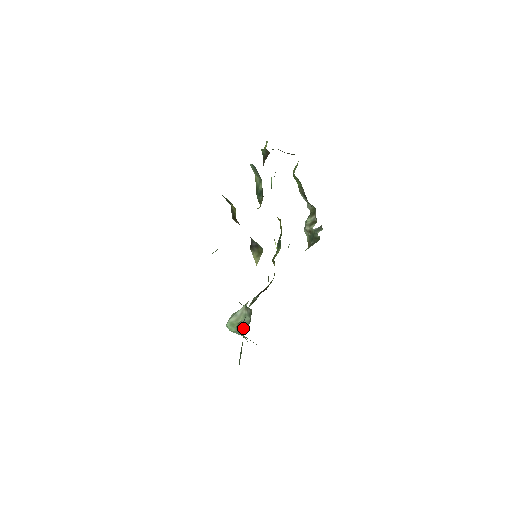
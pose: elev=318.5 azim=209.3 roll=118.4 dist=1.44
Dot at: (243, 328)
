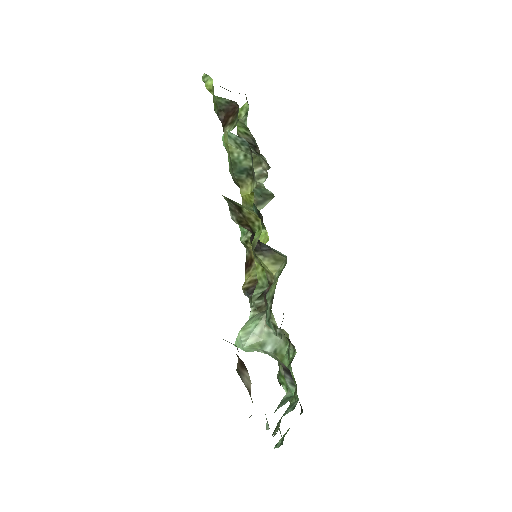
Dot at: (278, 353)
